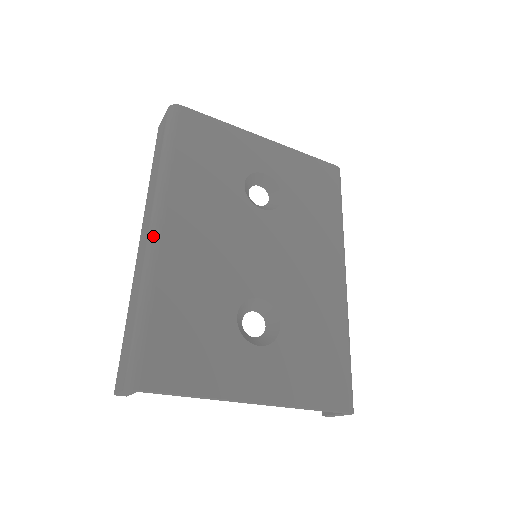
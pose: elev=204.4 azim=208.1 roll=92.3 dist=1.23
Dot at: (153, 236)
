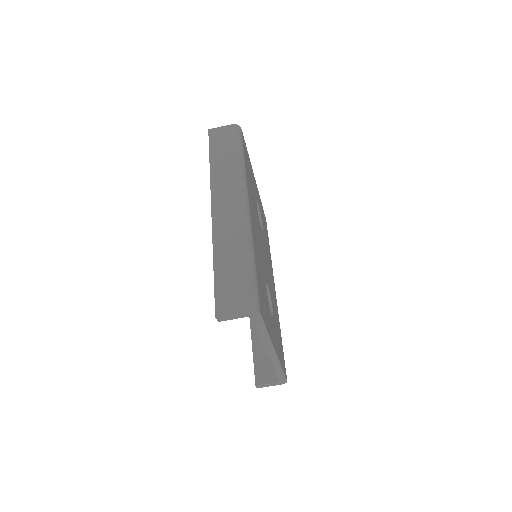
Dot at: (247, 211)
